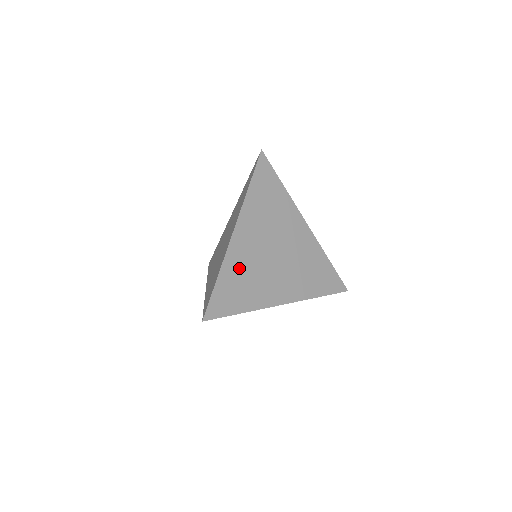
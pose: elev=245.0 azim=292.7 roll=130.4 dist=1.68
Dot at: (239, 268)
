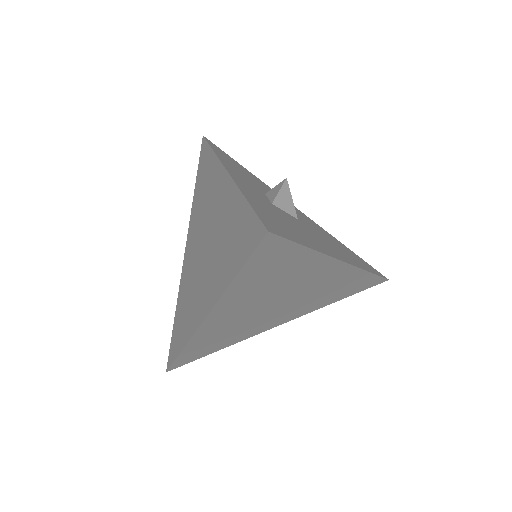
Dot at: (214, 335)
